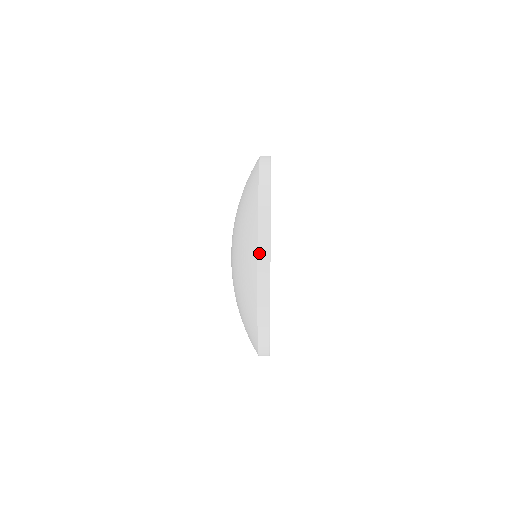
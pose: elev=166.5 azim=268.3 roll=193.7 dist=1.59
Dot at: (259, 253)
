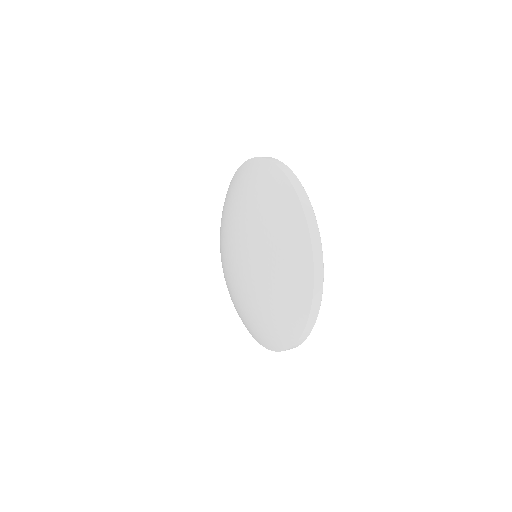
Dot at: (283, 171)
